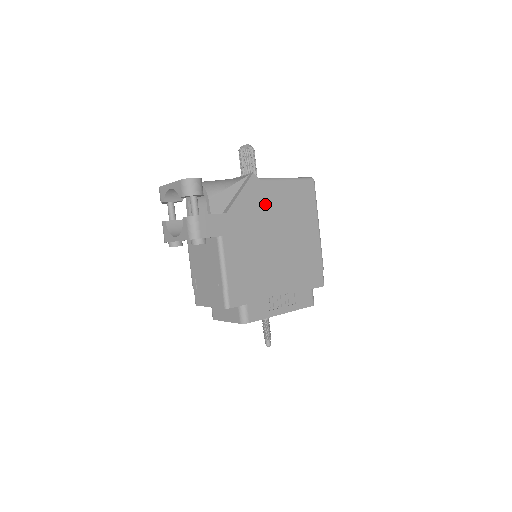
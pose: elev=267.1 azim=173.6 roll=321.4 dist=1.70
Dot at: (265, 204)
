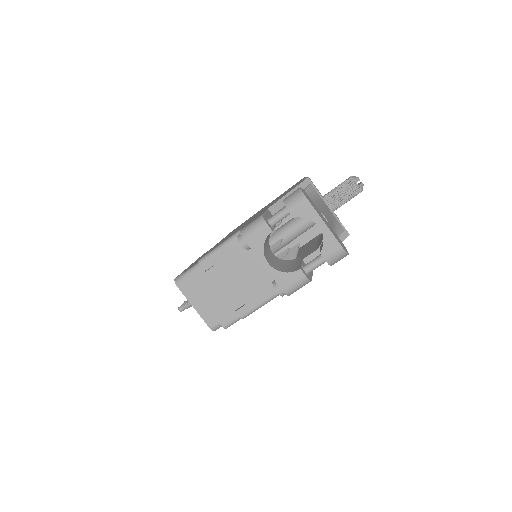
Dot at: occluded
